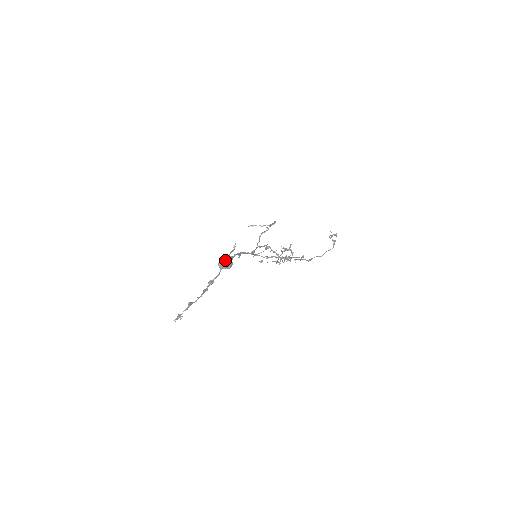
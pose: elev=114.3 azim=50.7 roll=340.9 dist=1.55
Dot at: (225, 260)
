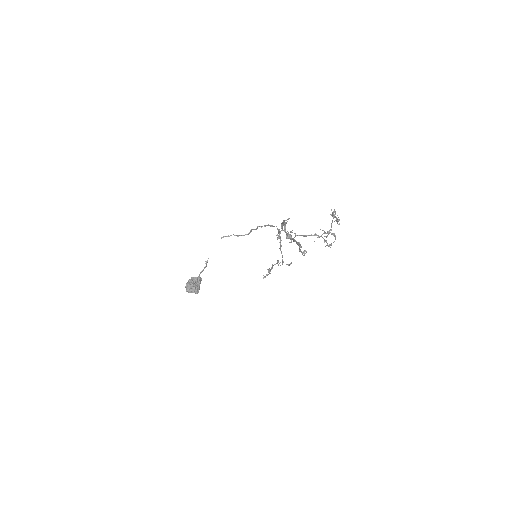
Dot at: (194, 281)
